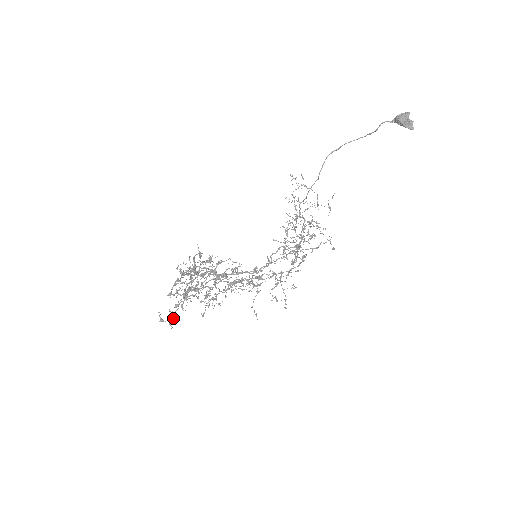
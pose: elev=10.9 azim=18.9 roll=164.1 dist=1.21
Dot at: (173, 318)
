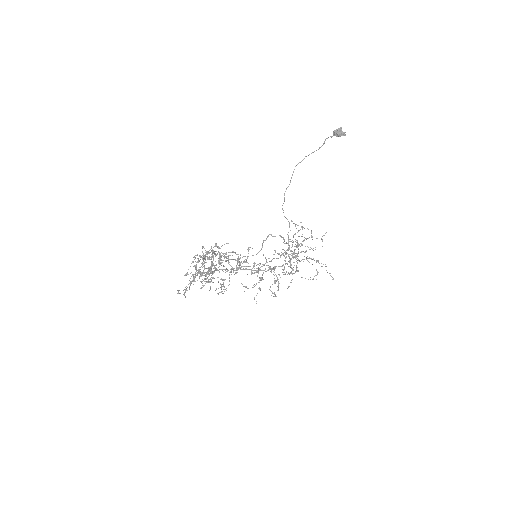
Dot at: (187, 290)
